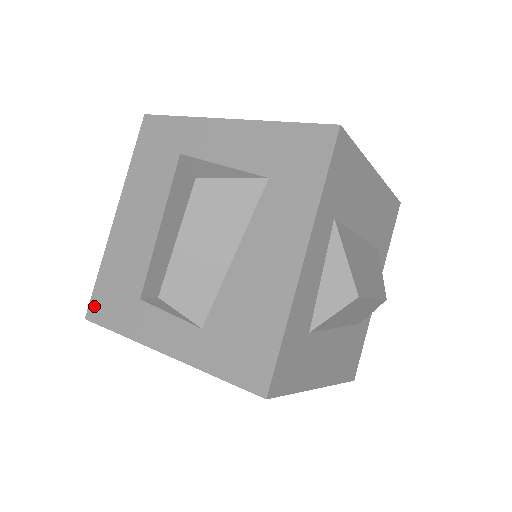
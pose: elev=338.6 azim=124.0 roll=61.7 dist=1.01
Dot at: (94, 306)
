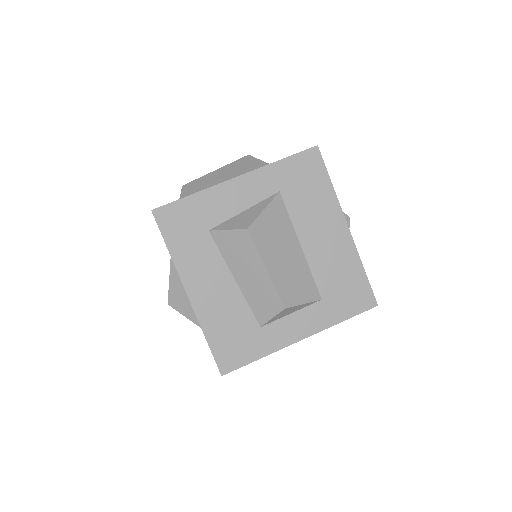
Dot at: occluded
